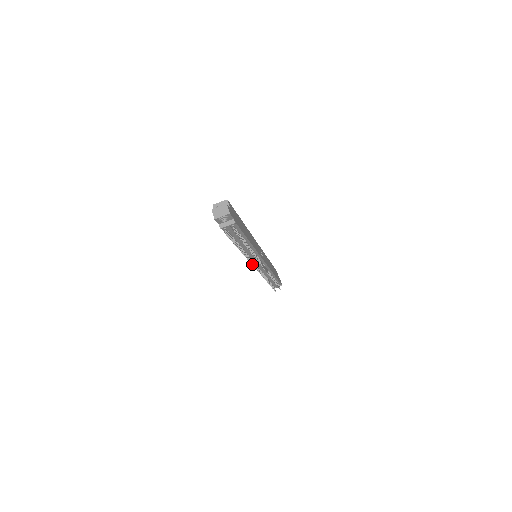
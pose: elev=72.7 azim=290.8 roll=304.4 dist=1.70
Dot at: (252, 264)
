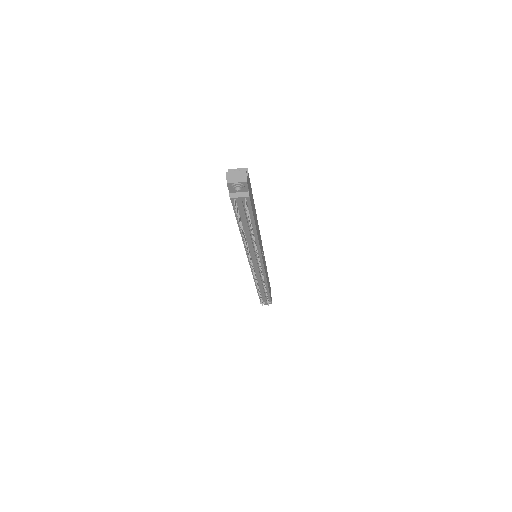
Dot at: (250, 261)
